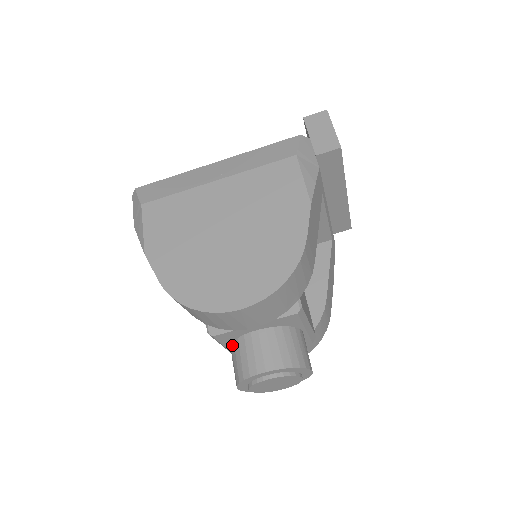
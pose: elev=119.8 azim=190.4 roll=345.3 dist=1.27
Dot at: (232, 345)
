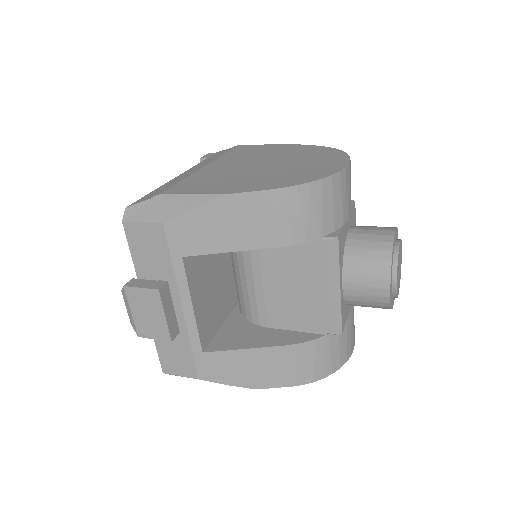
Dot at: (345, 261)
